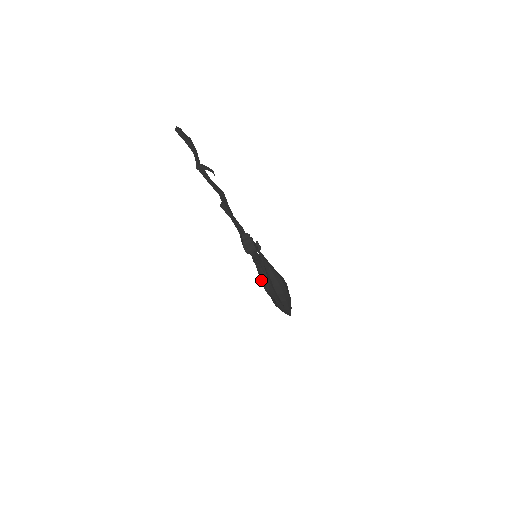
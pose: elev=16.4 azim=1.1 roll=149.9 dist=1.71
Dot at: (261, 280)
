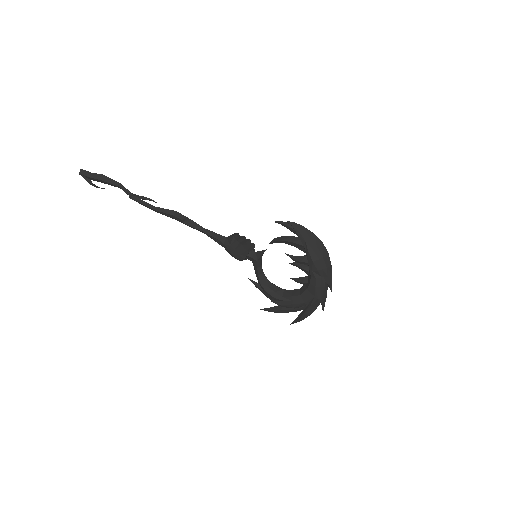
Dot at: (267, 290)
